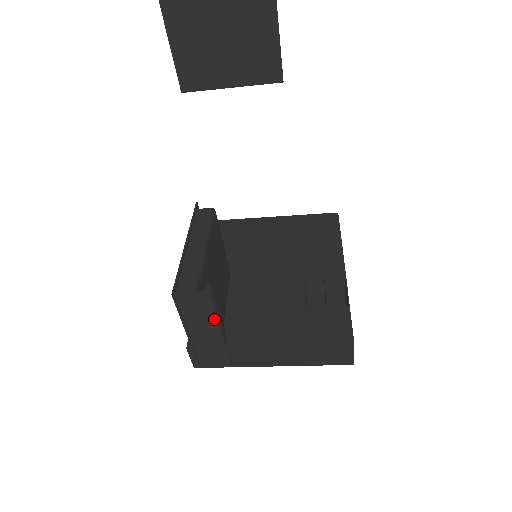
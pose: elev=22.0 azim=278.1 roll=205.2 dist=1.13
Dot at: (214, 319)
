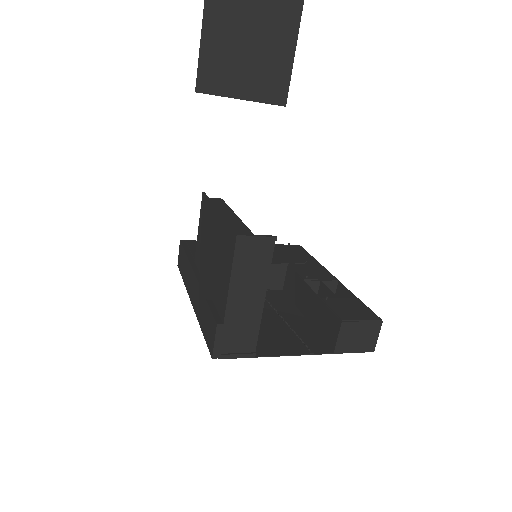
Dot at: (265, 278)
